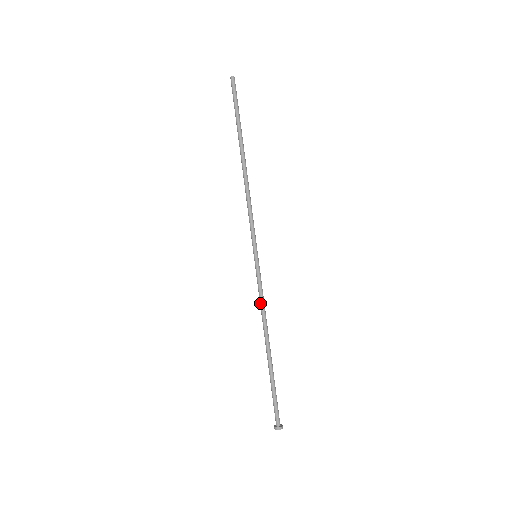
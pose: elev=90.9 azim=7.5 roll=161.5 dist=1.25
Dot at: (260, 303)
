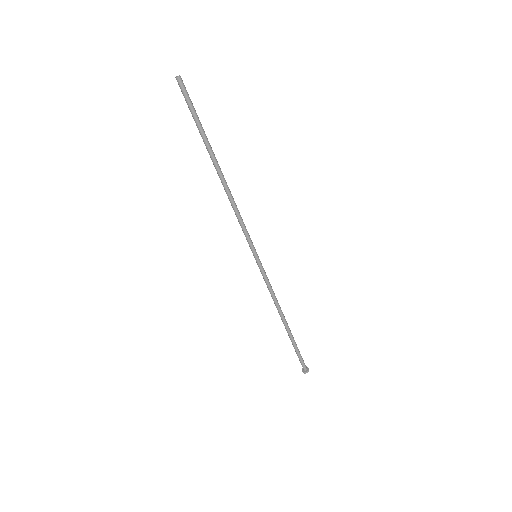
Dot at: occluded
